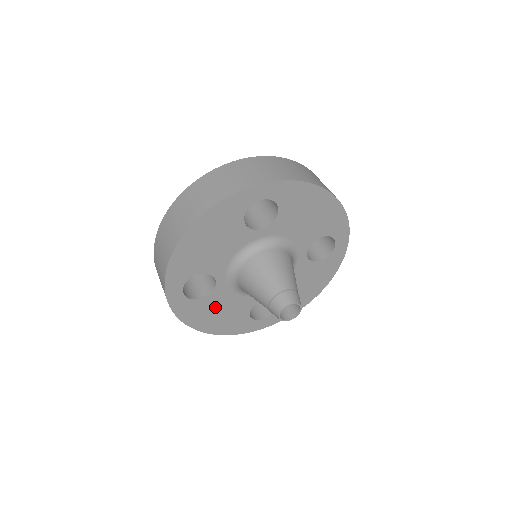
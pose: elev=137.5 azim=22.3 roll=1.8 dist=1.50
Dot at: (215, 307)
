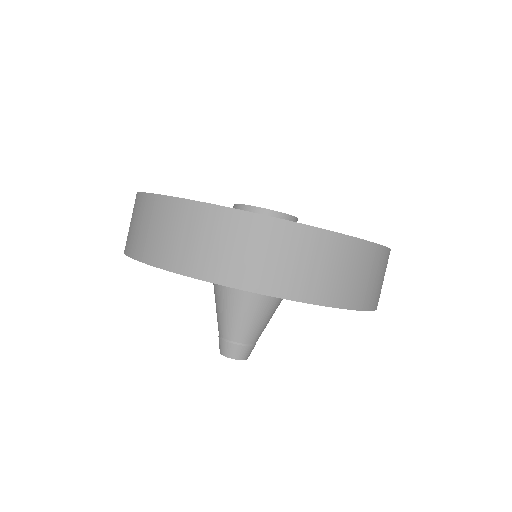
Dot at: occluded
